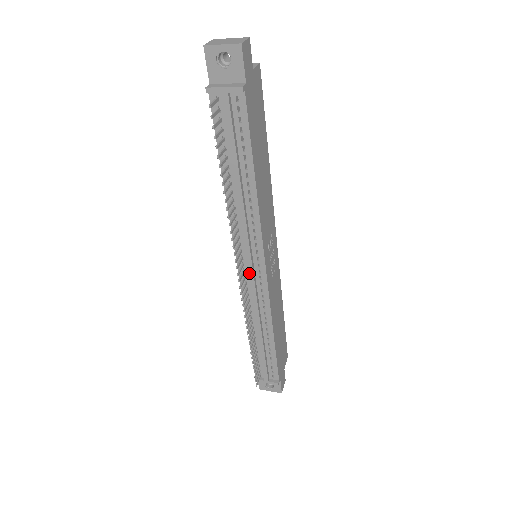
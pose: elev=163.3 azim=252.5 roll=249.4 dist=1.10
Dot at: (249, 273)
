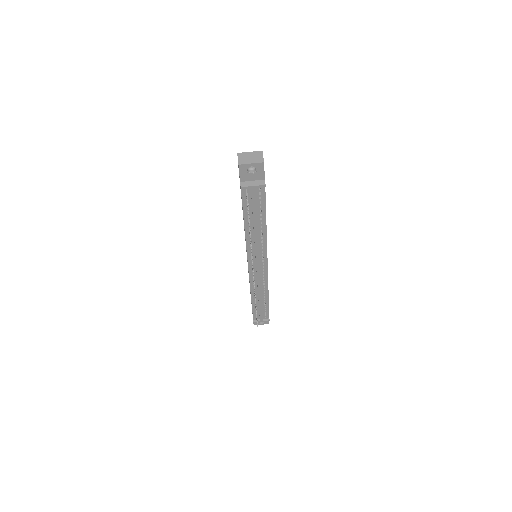
Dot at: (257, 270)
